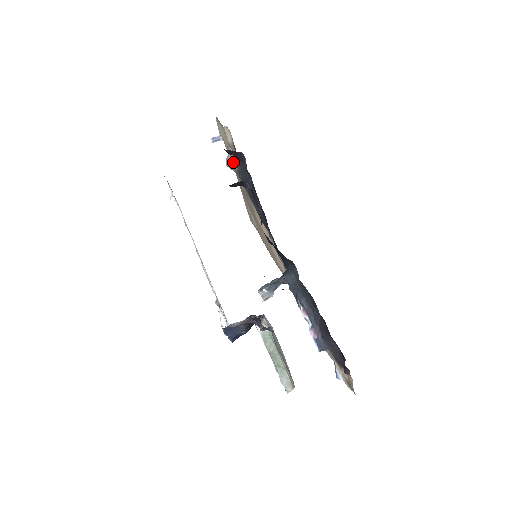
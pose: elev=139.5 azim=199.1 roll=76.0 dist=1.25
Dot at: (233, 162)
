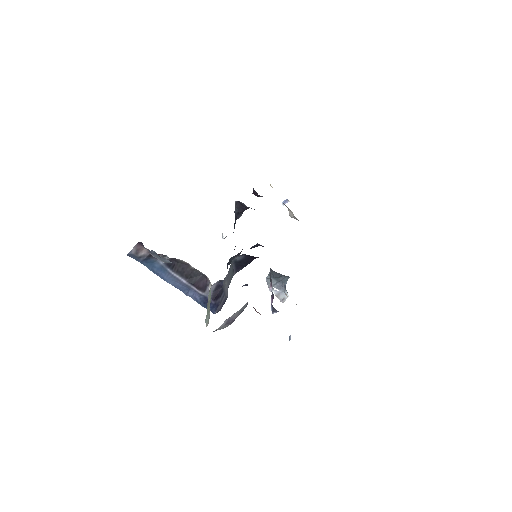
Dot at: (291, 212)
